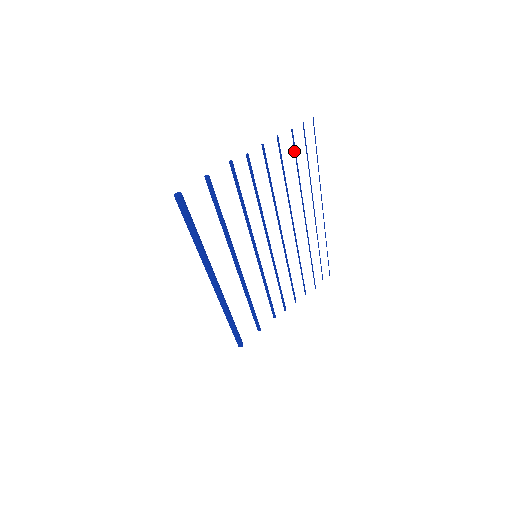
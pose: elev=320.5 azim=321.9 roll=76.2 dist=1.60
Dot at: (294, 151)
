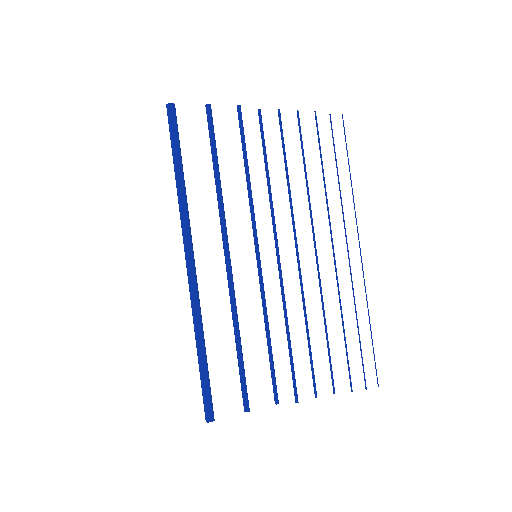
Dot at: (318, 139)
